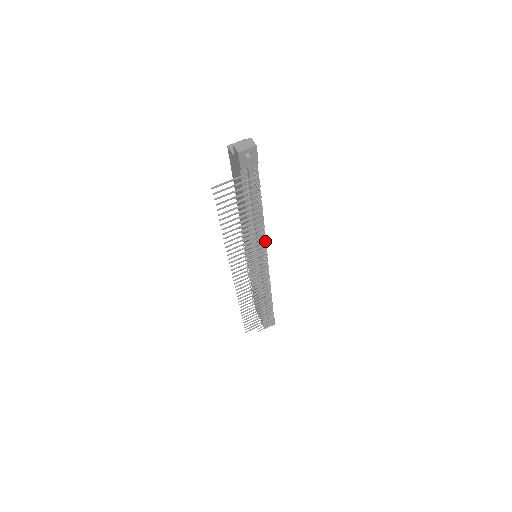
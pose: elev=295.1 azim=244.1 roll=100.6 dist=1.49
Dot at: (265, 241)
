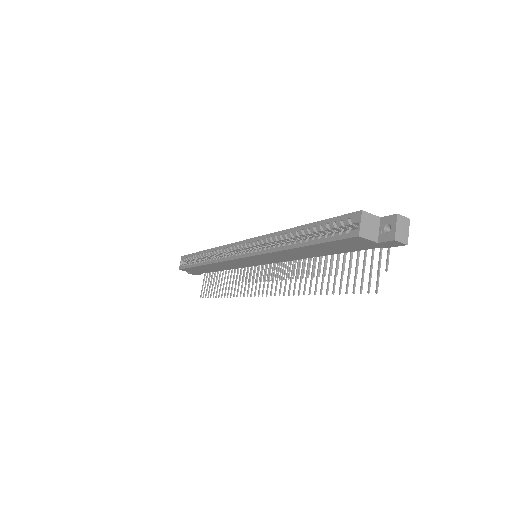
Dot at: occluded
